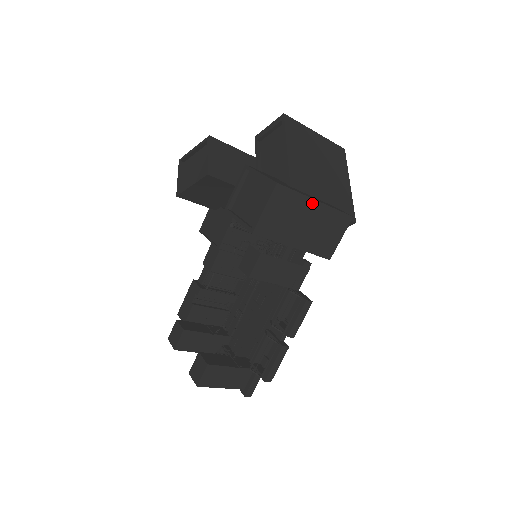
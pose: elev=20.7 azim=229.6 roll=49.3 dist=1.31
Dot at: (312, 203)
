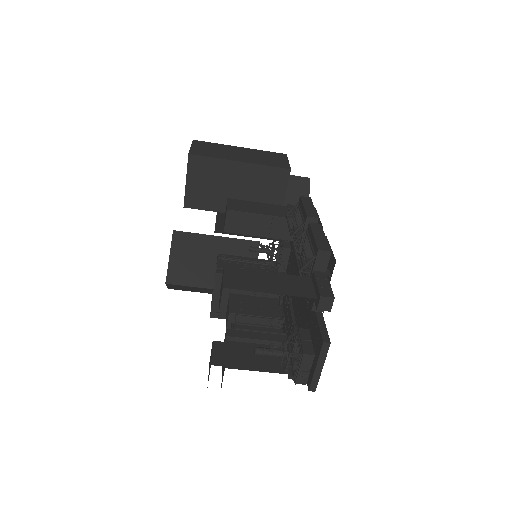
Dot at: (235, 148)
